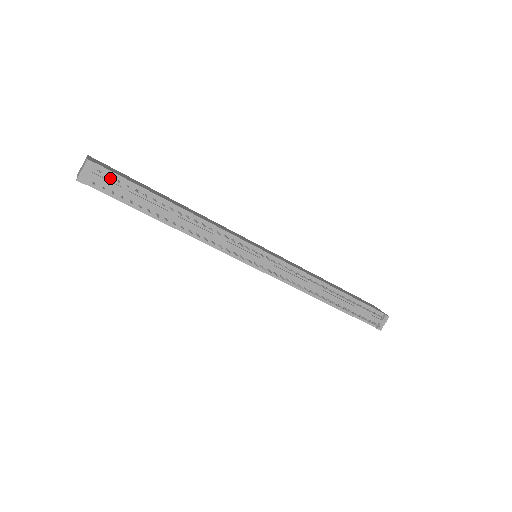
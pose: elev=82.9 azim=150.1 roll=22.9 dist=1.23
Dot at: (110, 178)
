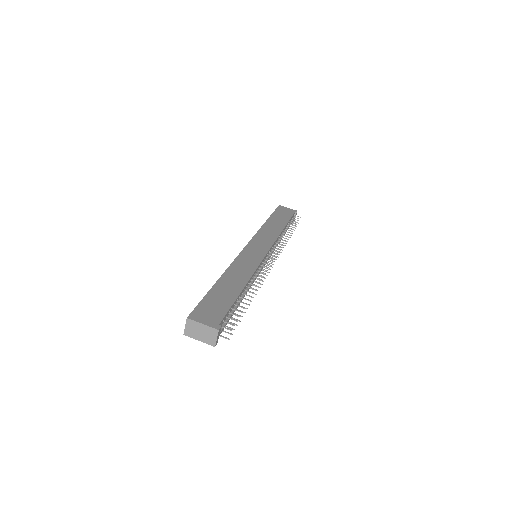
Dot at: (223, 321)
